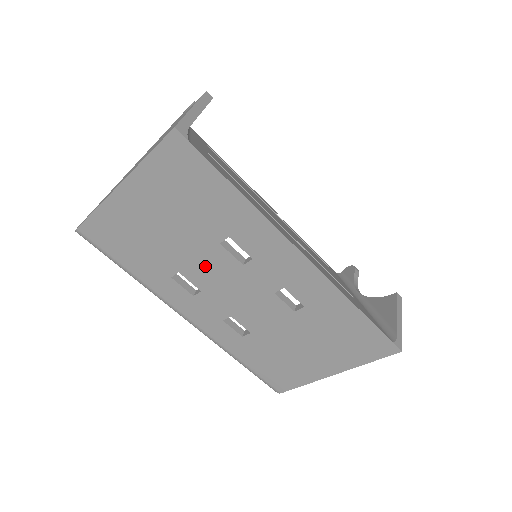
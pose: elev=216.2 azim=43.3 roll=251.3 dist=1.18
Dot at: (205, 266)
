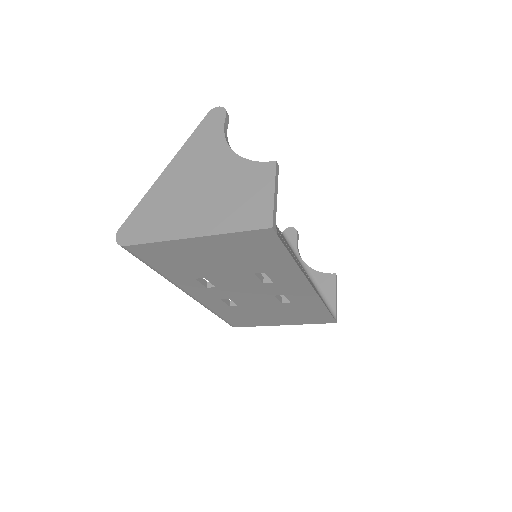
Dot at: (231, 279)
